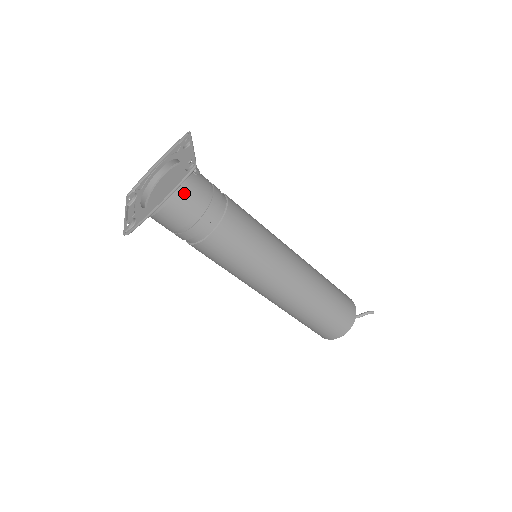
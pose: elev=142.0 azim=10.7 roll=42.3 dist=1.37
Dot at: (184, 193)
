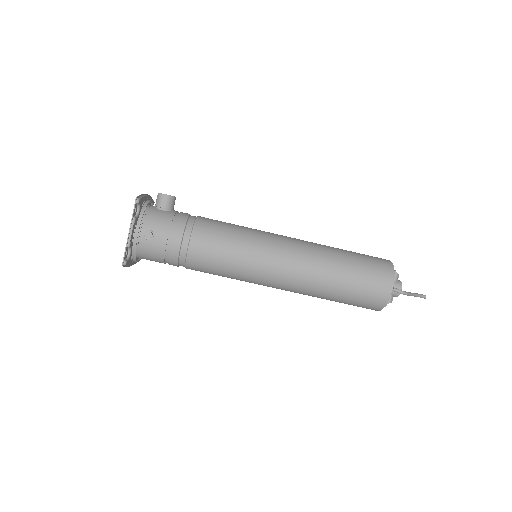
Dot at: (144, 256)
